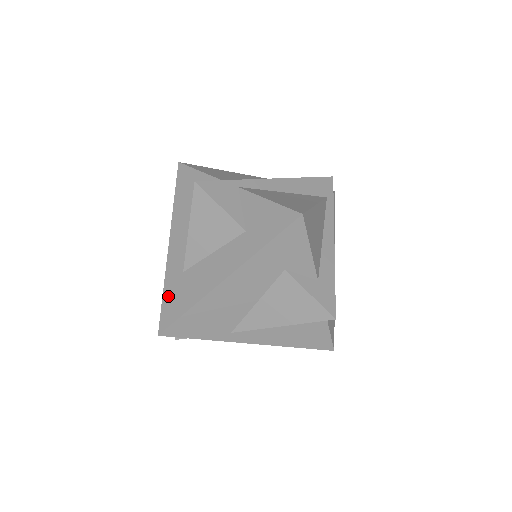
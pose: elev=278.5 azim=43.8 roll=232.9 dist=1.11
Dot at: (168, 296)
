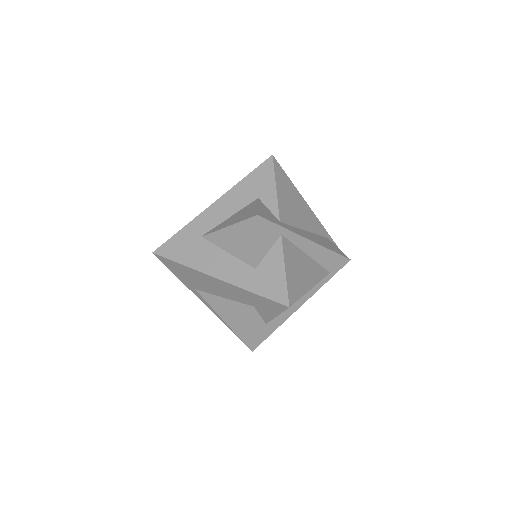
Dot at: (180, 238)
